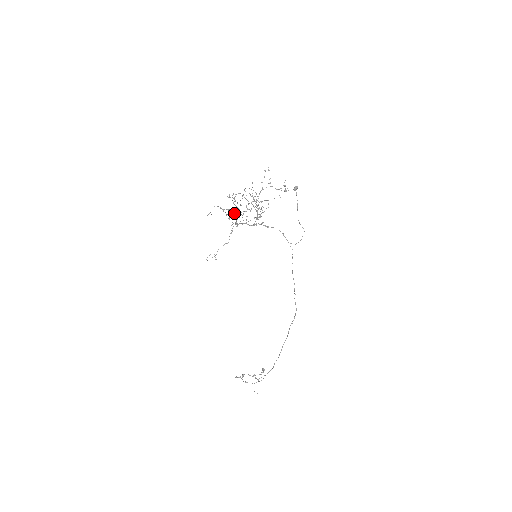
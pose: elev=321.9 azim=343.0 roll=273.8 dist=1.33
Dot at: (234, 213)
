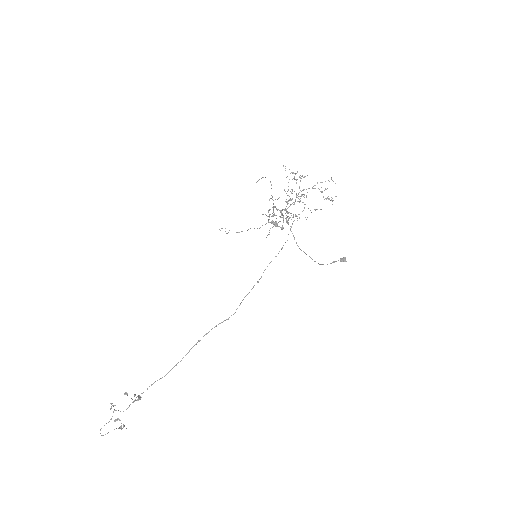
Dot at: occluded
